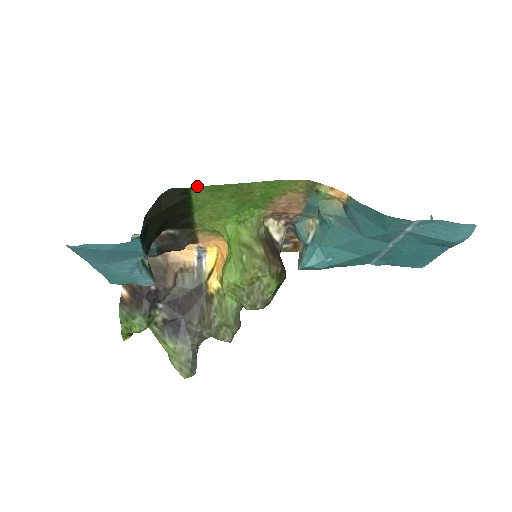
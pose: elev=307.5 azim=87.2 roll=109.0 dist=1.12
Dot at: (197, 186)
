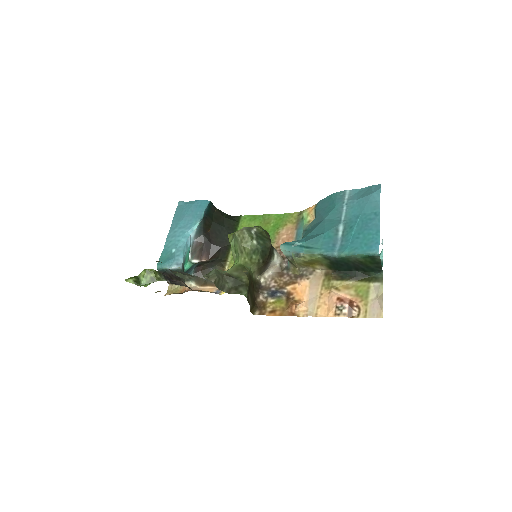
Dot at: (245, 216)
